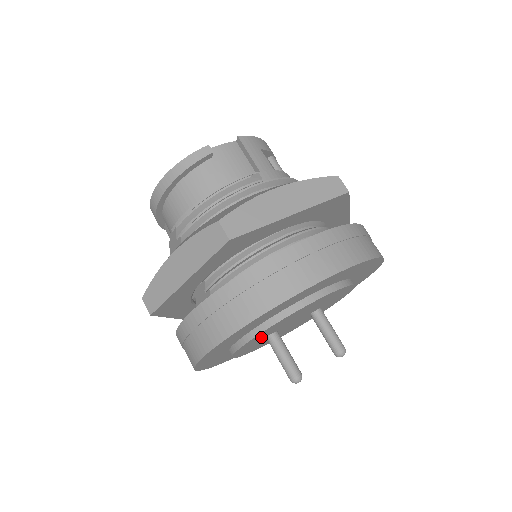
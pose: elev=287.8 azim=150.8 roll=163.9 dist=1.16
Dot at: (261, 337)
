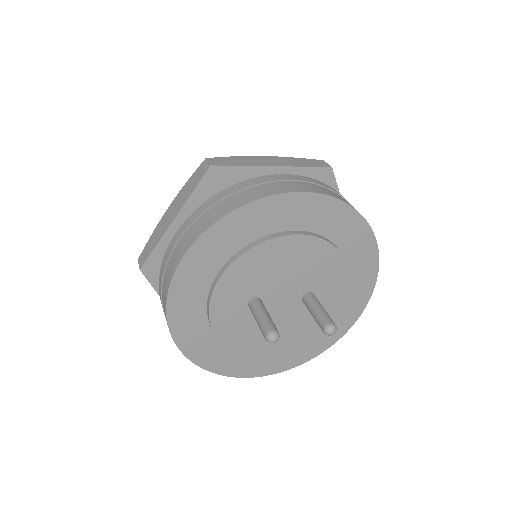
Dot at: (239, 290)
